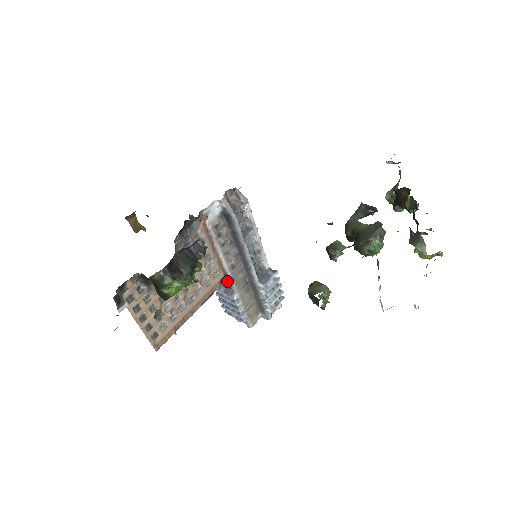
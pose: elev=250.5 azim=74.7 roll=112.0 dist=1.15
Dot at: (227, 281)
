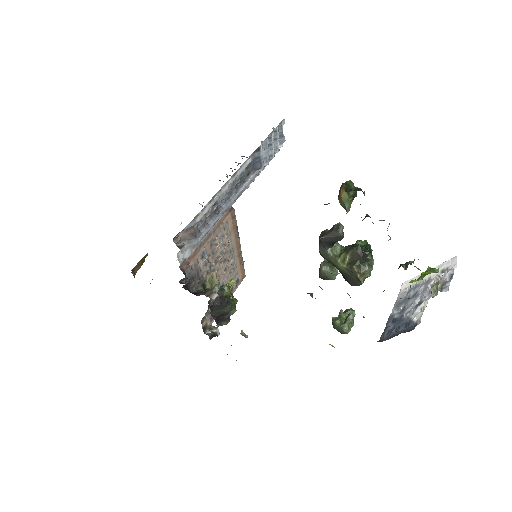
Dot at: occluded
